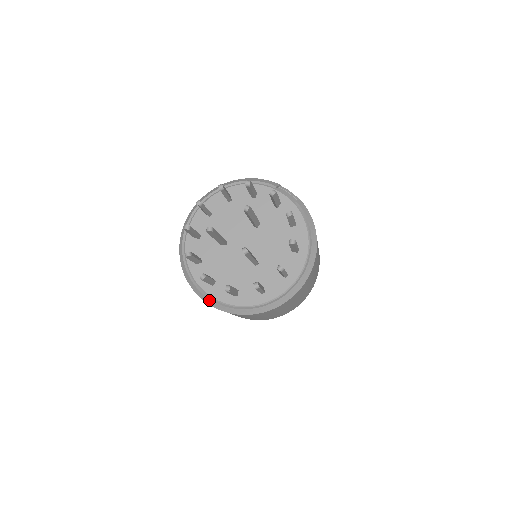
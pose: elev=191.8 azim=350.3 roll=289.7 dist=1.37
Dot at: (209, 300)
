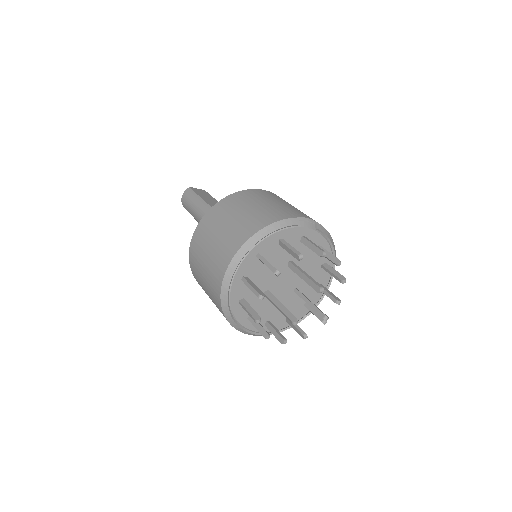
Dot at: occluded
